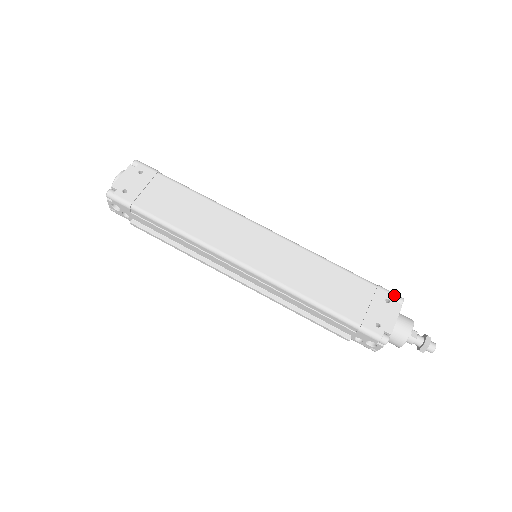
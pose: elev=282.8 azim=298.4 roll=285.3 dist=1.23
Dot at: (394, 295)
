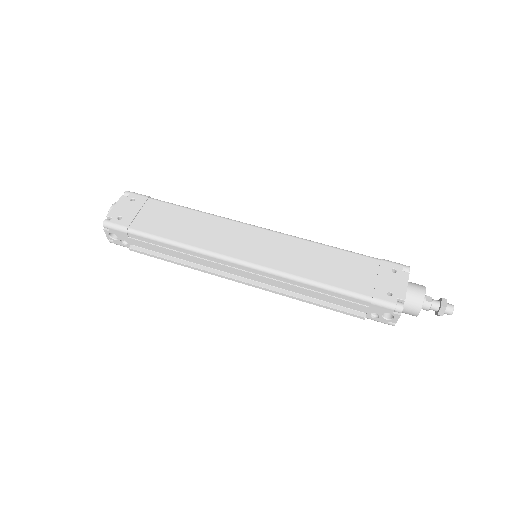
Dot at: (399, 265)
